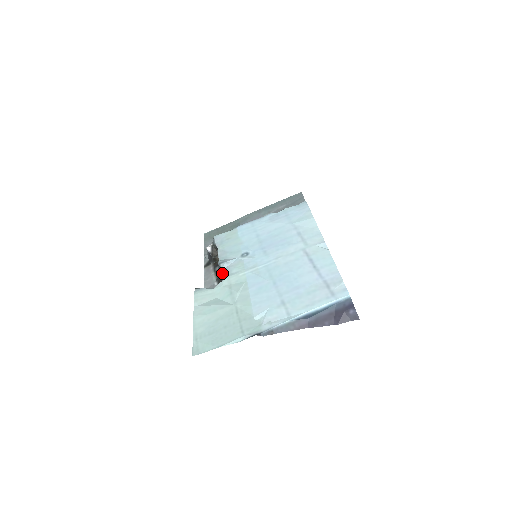
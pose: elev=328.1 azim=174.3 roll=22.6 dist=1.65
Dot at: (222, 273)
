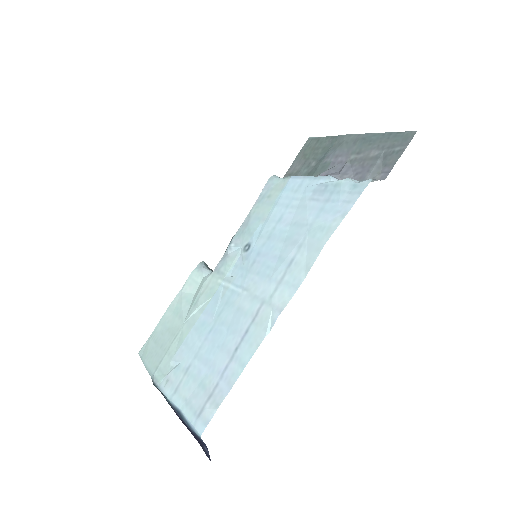
Dot at: (222, 259)
